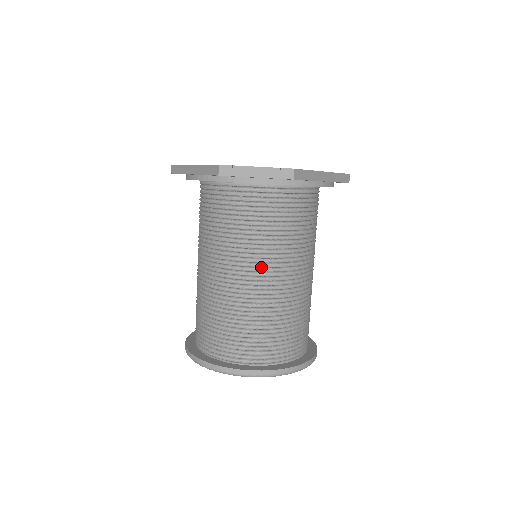
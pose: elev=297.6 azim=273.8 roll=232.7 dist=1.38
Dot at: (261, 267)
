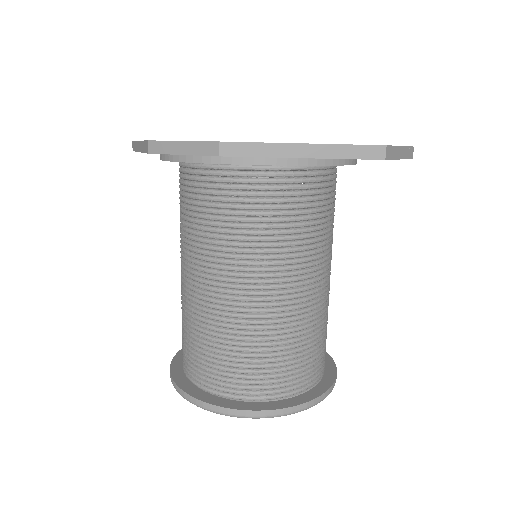
Dot at: (325, 266)
